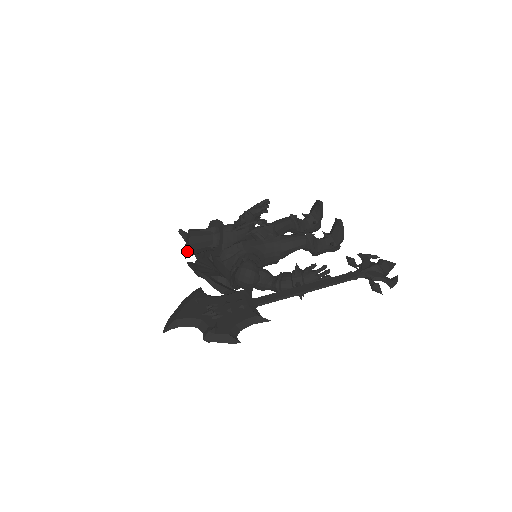
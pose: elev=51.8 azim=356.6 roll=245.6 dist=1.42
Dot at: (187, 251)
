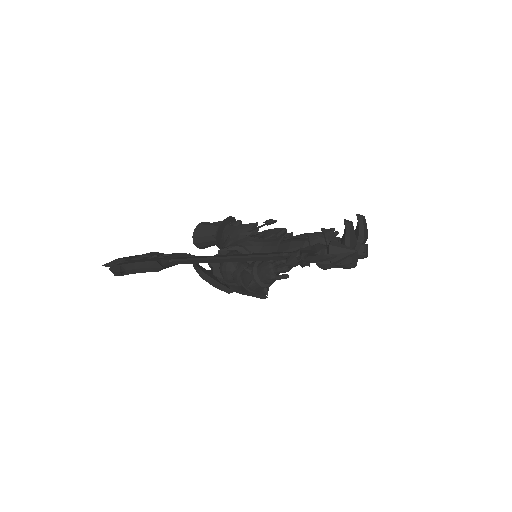
Dot at: (192, 236)
